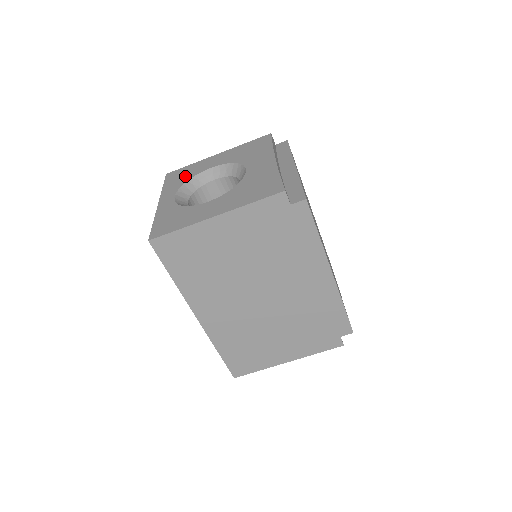
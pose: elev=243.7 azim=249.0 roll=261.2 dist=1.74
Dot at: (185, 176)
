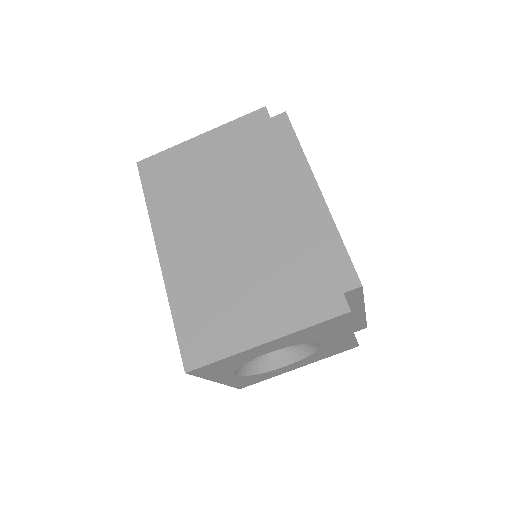
Dot at: occluded
